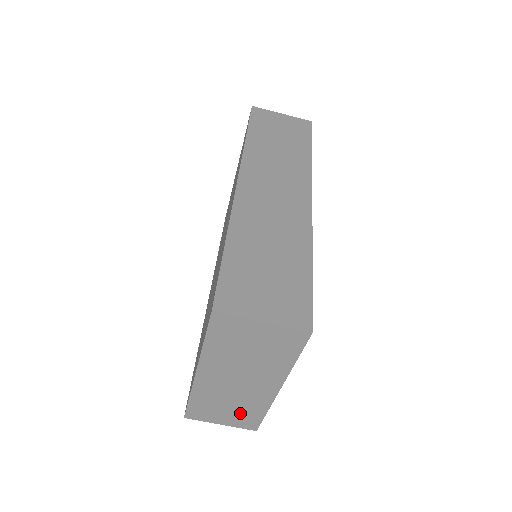
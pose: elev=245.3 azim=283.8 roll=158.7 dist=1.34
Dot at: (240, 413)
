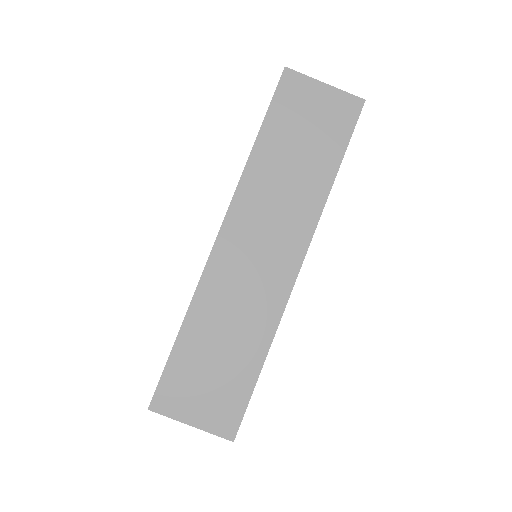
Dot at: occluded
